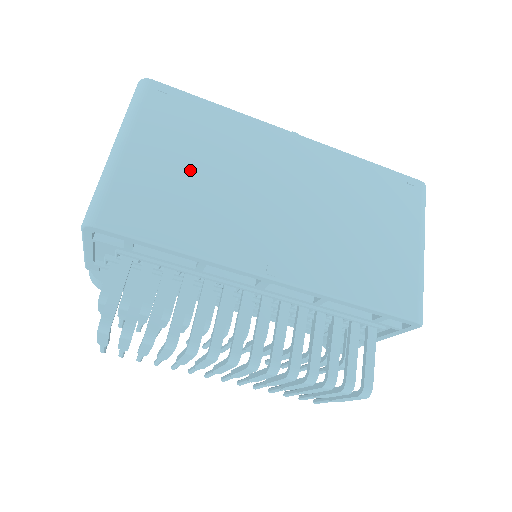
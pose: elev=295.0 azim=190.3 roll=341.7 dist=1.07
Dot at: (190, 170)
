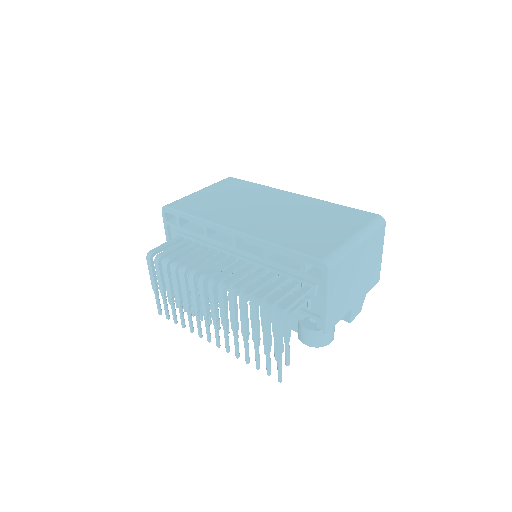
Dot at: (224, 198)
